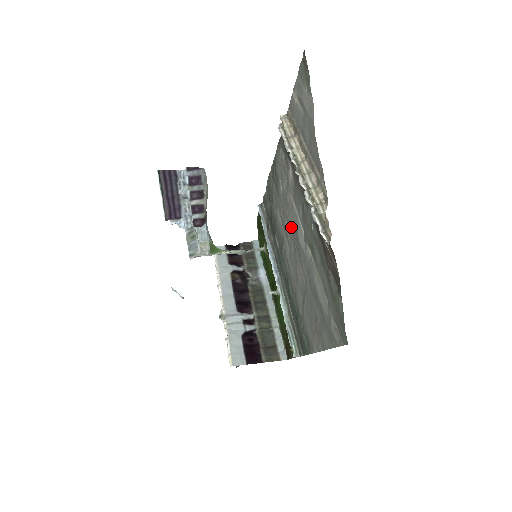
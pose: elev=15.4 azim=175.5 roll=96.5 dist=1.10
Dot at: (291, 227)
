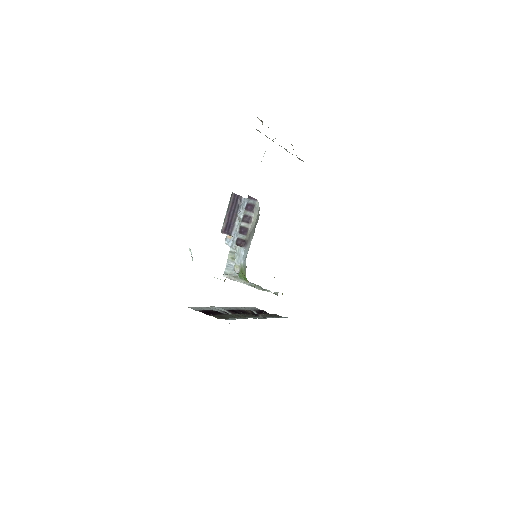
Dot at: occluded
